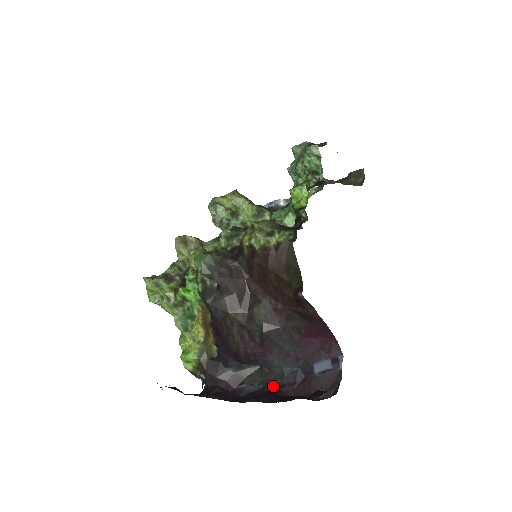
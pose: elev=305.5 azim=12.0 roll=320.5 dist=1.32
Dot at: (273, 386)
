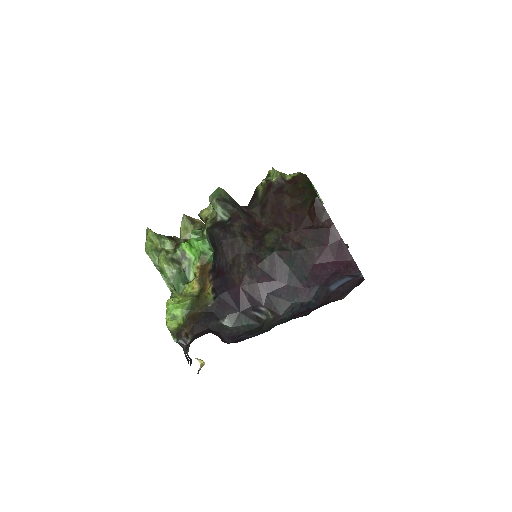
Dot at: (280, 323)
